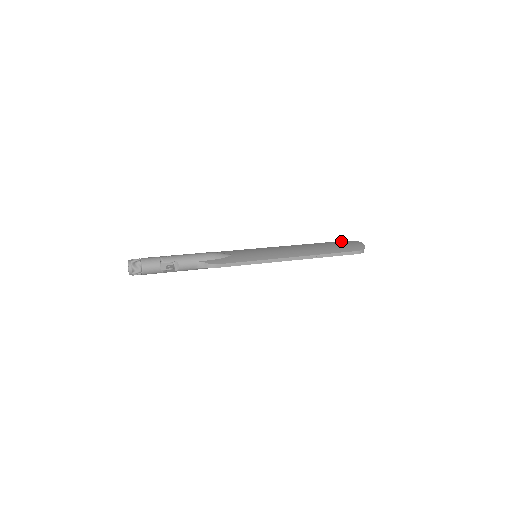
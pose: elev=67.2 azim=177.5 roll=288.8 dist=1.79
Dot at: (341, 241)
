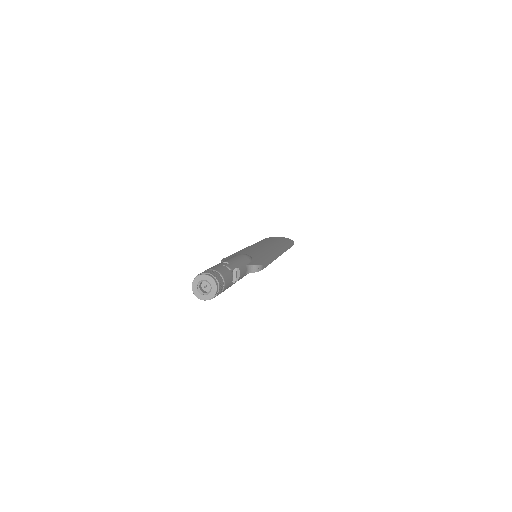
Dot at: (266, 238)
